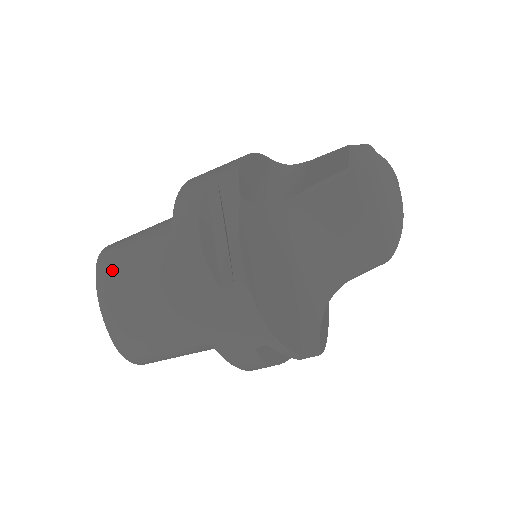
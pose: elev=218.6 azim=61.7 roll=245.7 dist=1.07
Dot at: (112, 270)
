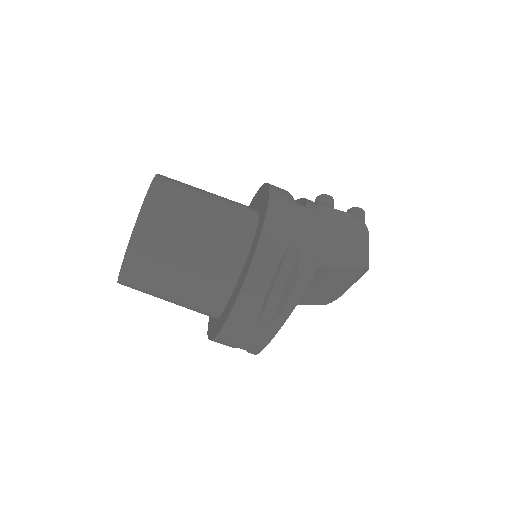
Dot at: (159, 224)
